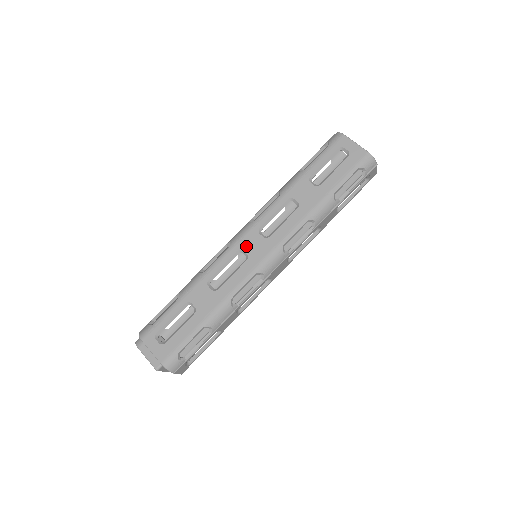
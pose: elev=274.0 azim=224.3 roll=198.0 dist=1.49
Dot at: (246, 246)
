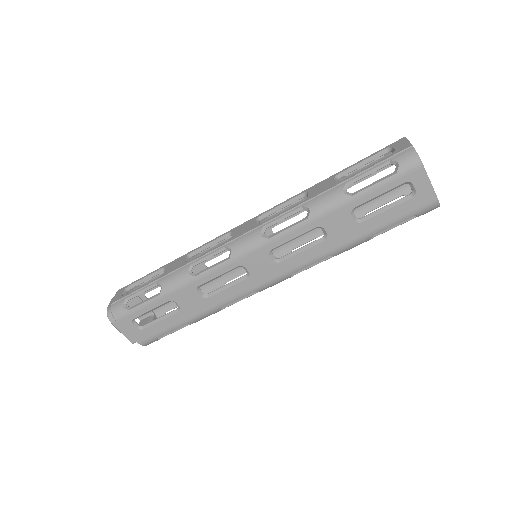
Dot at: (250, 264)
